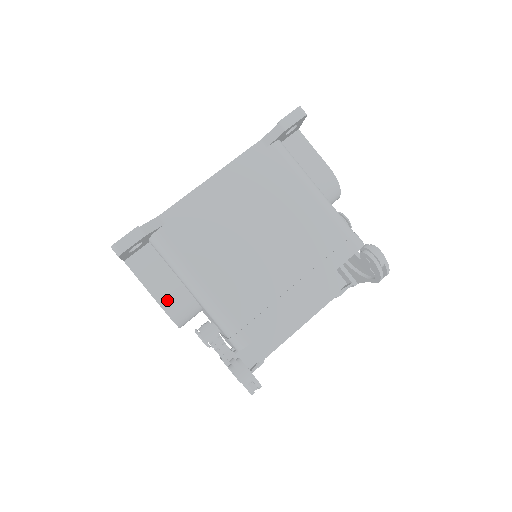
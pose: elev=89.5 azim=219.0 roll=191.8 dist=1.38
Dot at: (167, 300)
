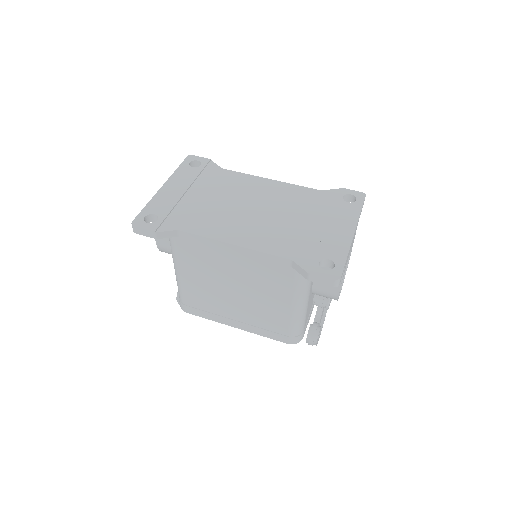
Dot at: (163, 247)
